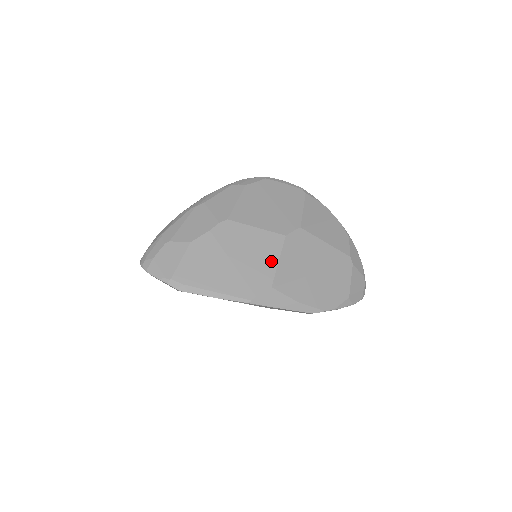
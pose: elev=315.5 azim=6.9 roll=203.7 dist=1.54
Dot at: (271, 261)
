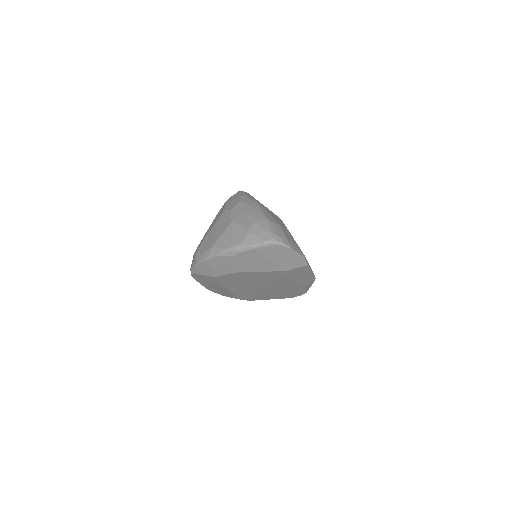
Dot at: occluded
